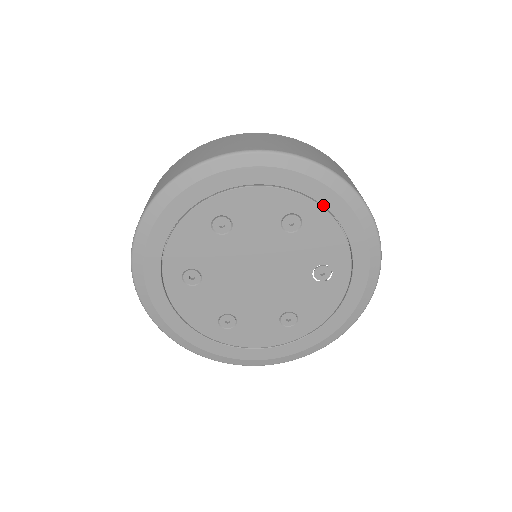
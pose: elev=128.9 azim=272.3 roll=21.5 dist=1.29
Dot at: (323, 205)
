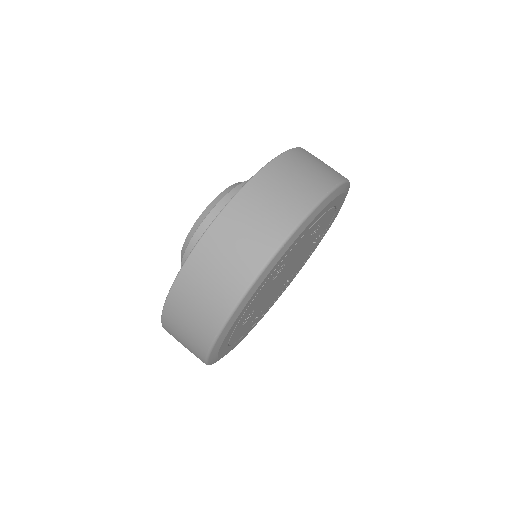
Dot at: occluded
